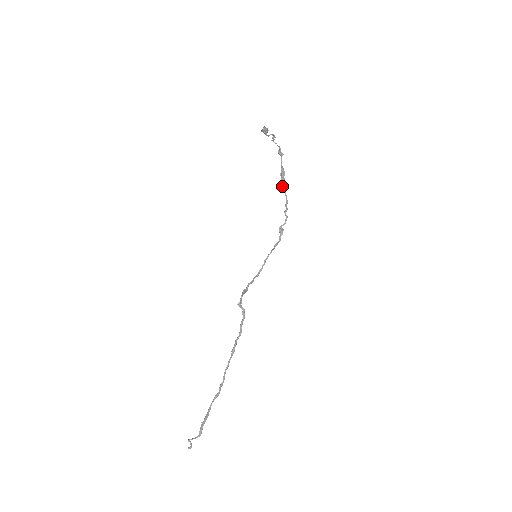
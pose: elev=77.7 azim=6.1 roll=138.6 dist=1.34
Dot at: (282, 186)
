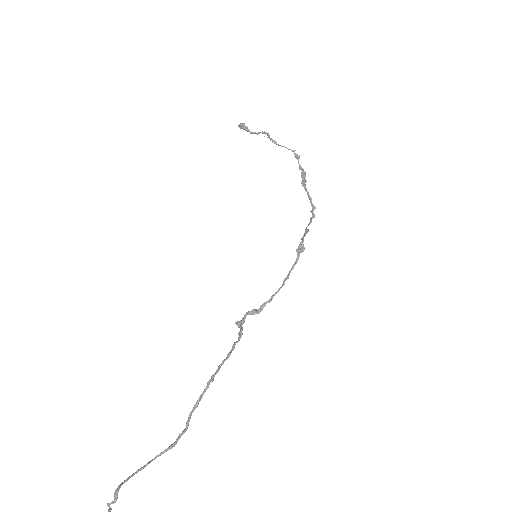
Dot at: occluded
